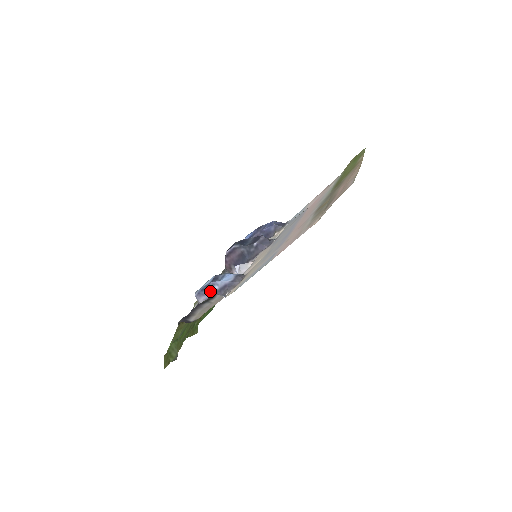
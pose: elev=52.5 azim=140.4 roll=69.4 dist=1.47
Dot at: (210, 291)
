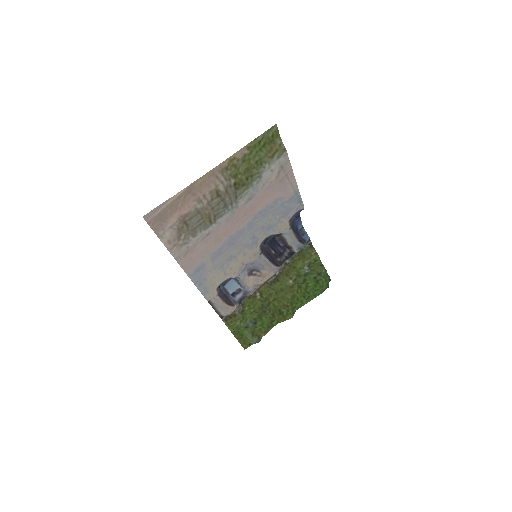
Dot at: (226, 293)
